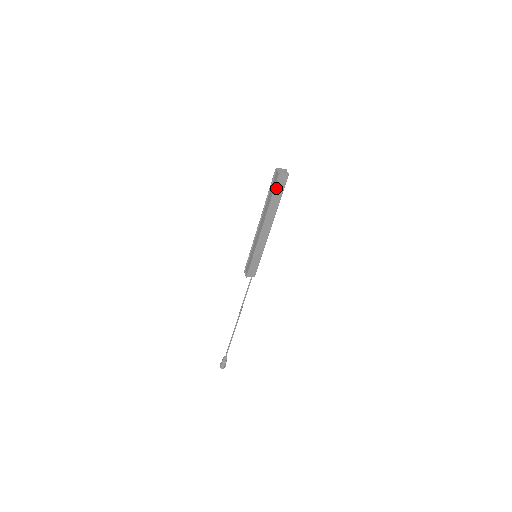
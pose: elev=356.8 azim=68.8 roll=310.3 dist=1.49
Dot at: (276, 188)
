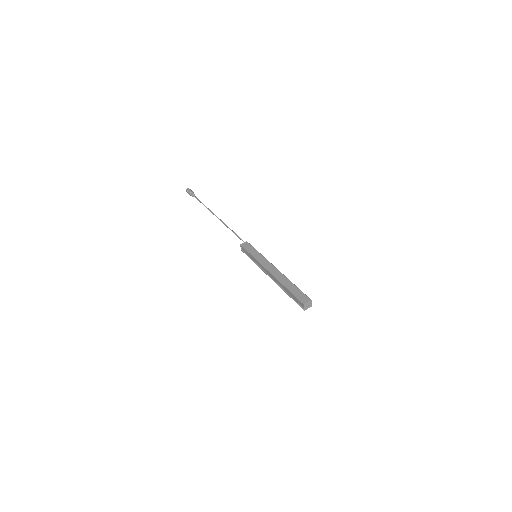
Dot at: (297, 301)
